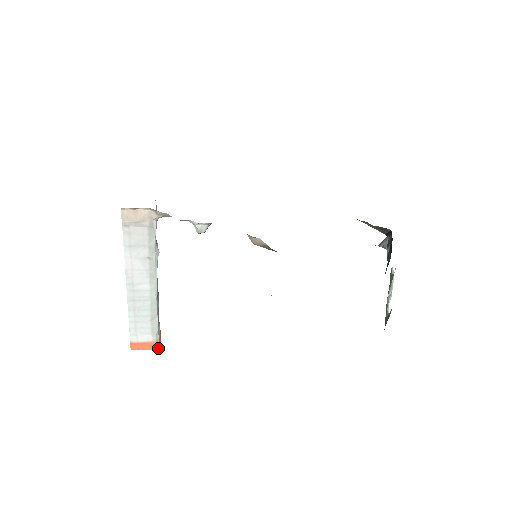
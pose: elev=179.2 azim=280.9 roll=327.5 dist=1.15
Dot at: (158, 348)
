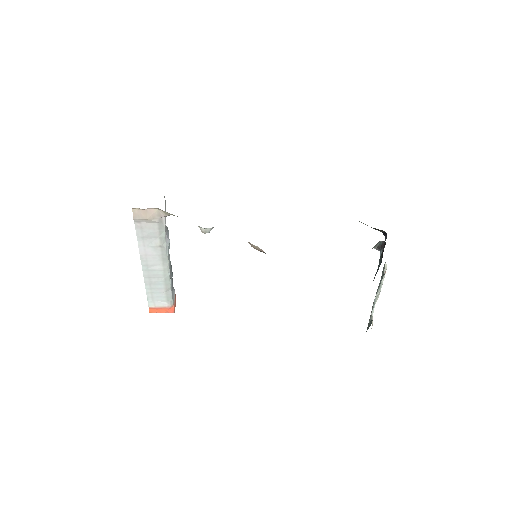
Dot at: (173, 311)
